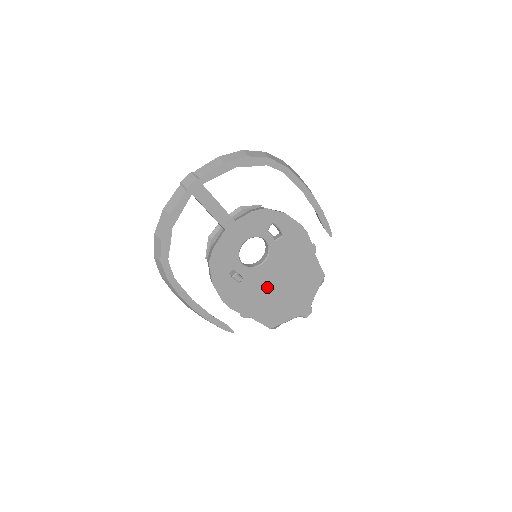
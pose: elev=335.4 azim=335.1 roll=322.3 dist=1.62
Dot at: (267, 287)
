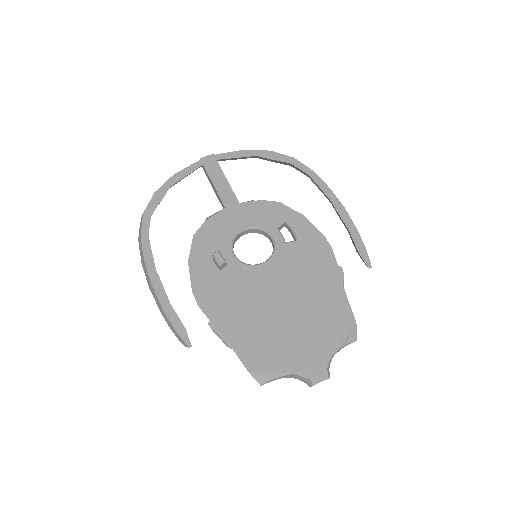
Dot at: (259, 299)
